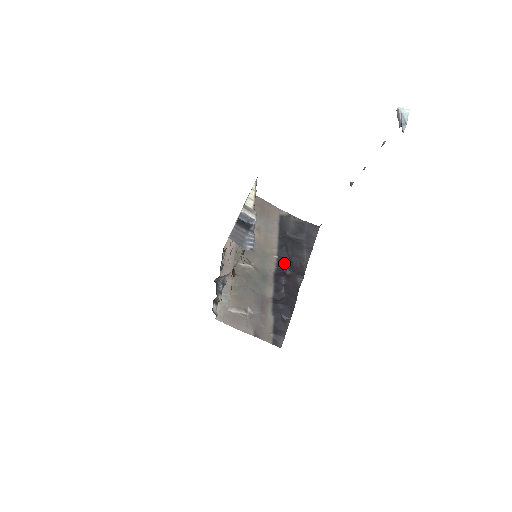
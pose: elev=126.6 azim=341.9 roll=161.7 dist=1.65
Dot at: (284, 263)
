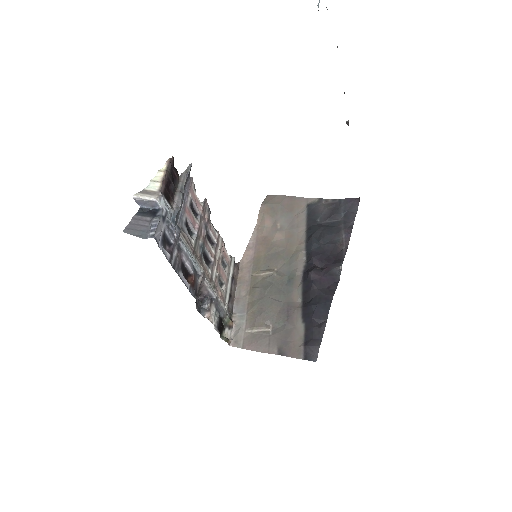
Dot at: (314, 256)
